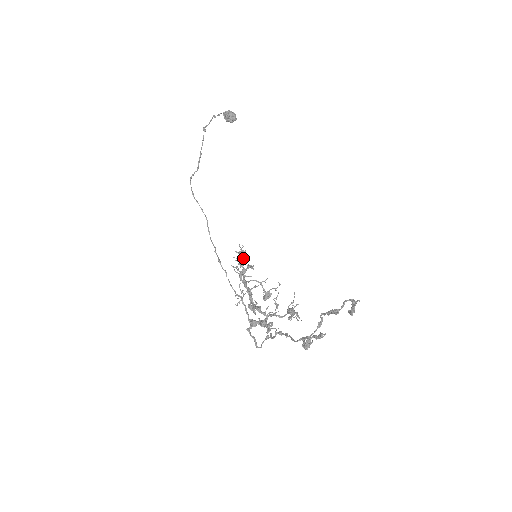
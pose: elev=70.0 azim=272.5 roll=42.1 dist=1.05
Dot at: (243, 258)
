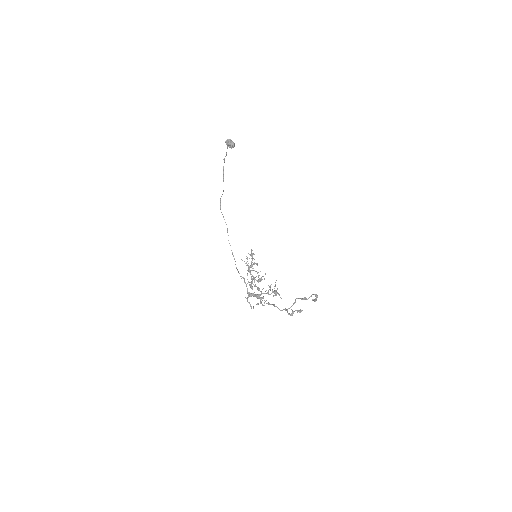
Dot at: (253, 258)
